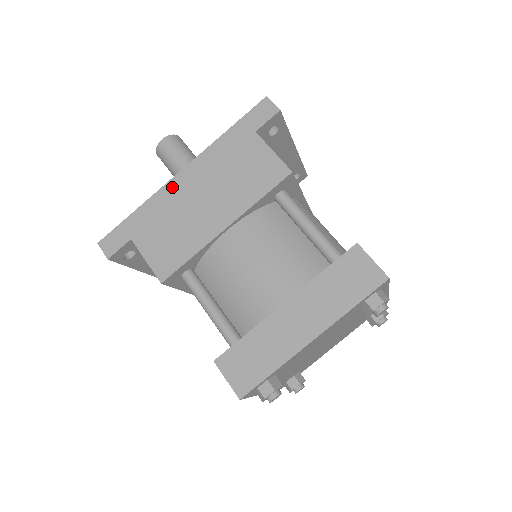
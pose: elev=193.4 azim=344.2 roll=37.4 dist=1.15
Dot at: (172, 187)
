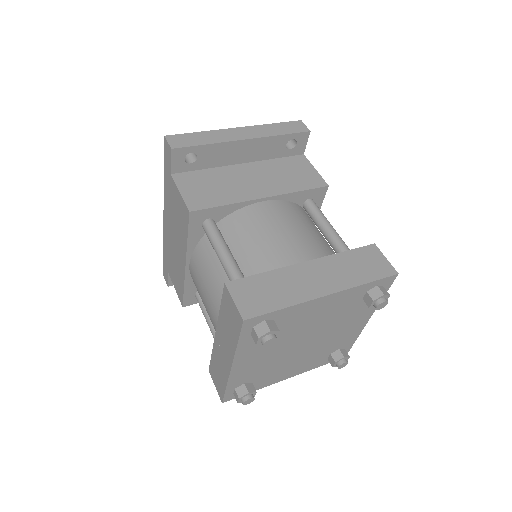
Dot at: (165, 230)
